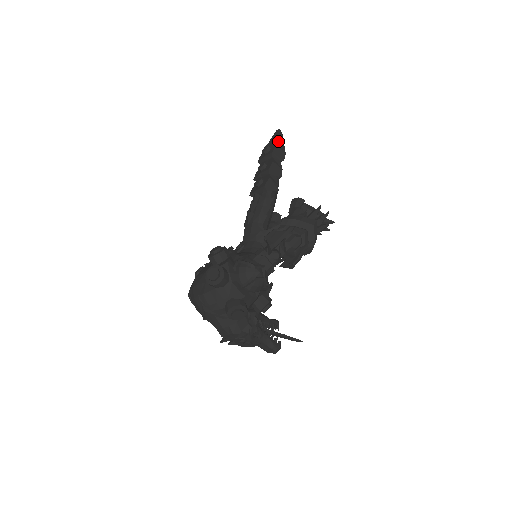
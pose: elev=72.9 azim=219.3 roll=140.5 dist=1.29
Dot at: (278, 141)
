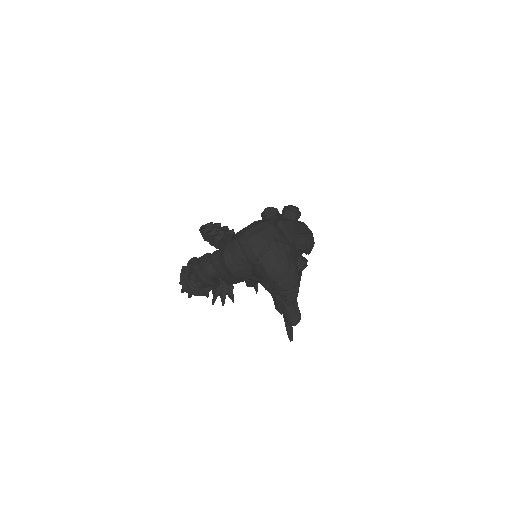
Dot at: occluded
